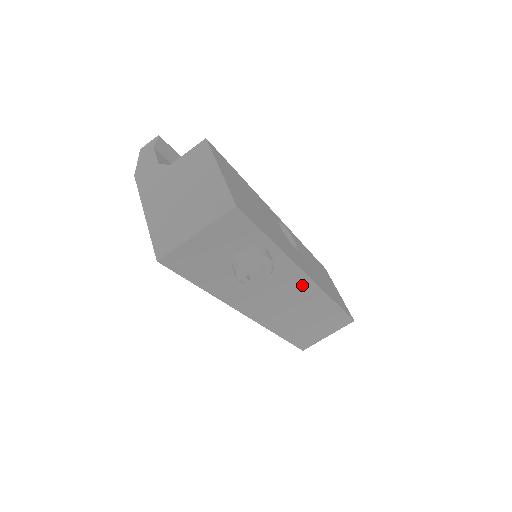
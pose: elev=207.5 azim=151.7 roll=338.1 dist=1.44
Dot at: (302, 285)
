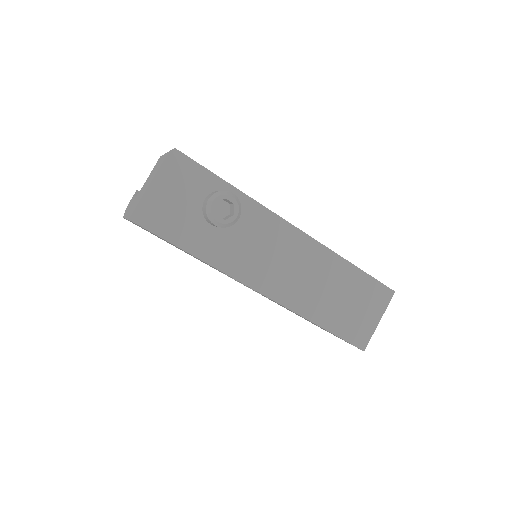
Dot at: (295, 239)
